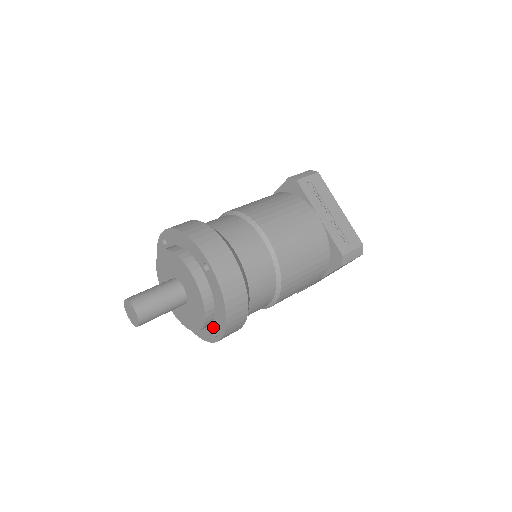
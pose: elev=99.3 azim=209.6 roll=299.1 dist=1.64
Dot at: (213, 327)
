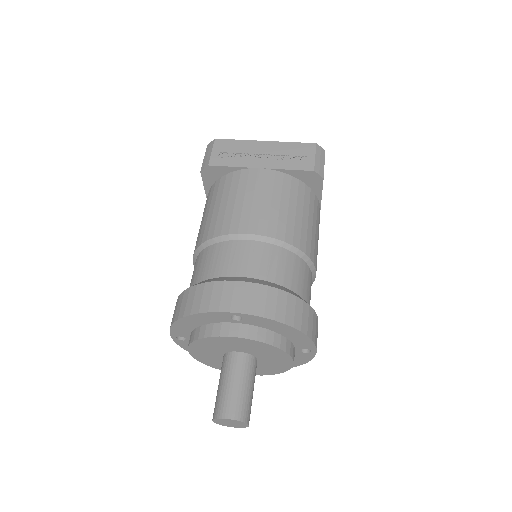
Dot at: (299, 348)
